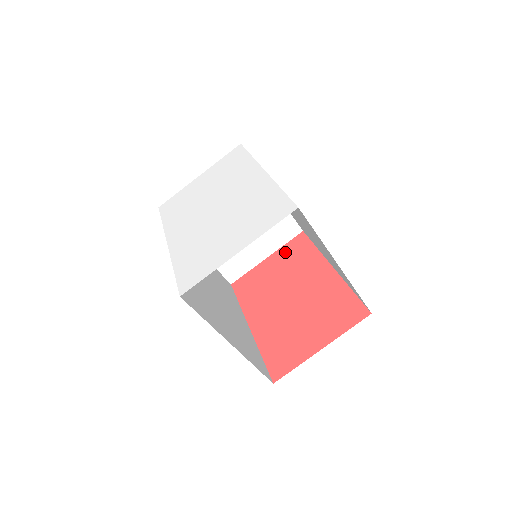
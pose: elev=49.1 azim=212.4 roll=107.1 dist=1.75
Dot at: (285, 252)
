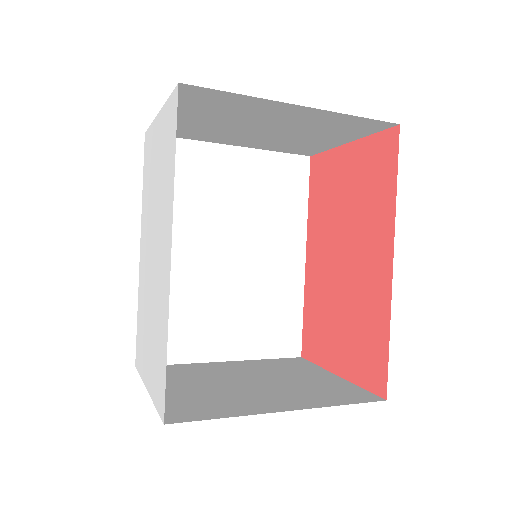
Dot at: (365, 156)
